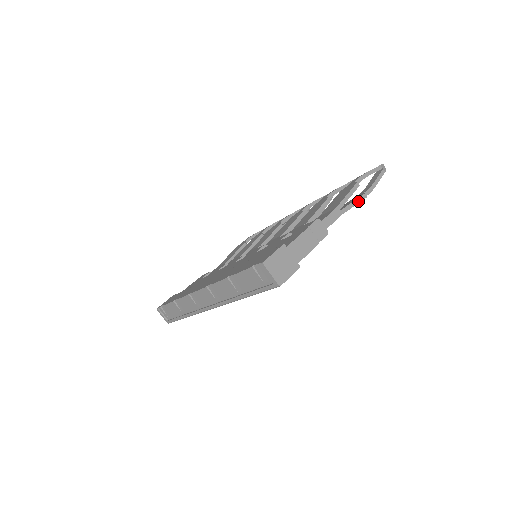
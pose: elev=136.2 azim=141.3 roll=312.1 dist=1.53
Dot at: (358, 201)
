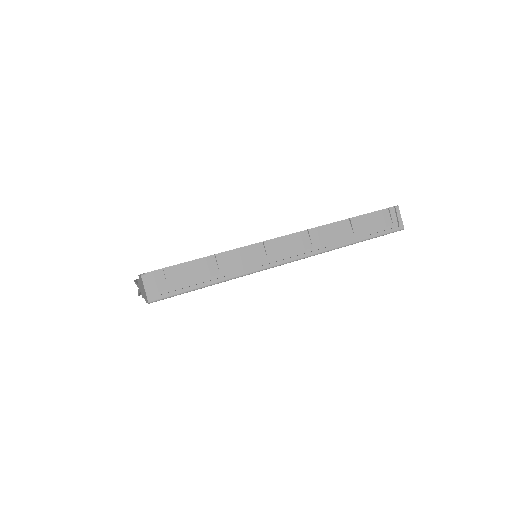
Dot at: occluded
